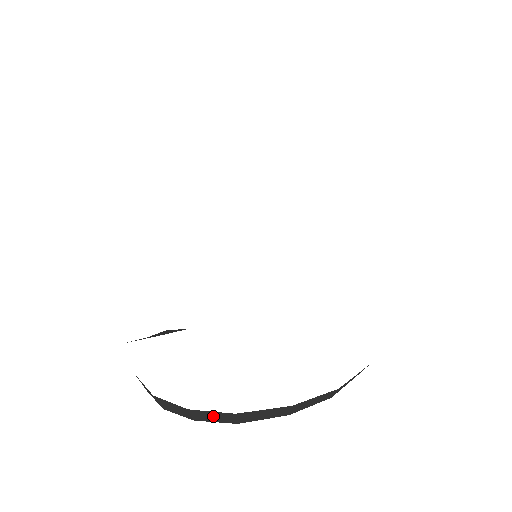
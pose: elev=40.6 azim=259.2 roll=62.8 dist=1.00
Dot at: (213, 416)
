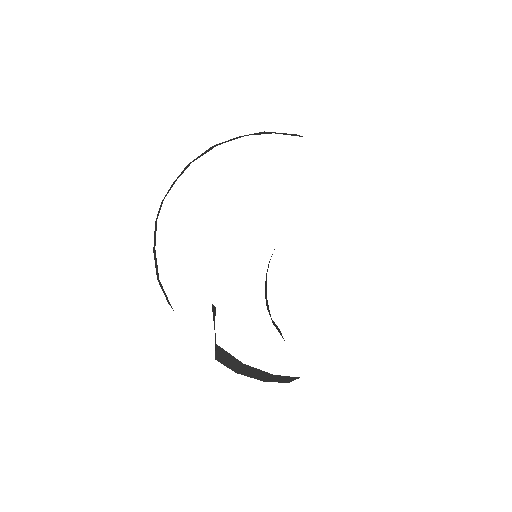
Dot at: (282, 379)
